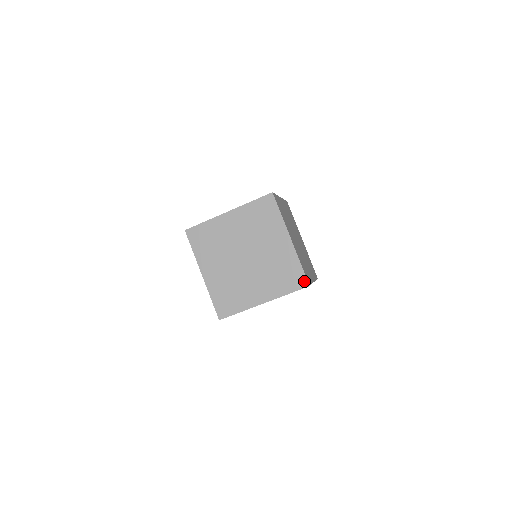
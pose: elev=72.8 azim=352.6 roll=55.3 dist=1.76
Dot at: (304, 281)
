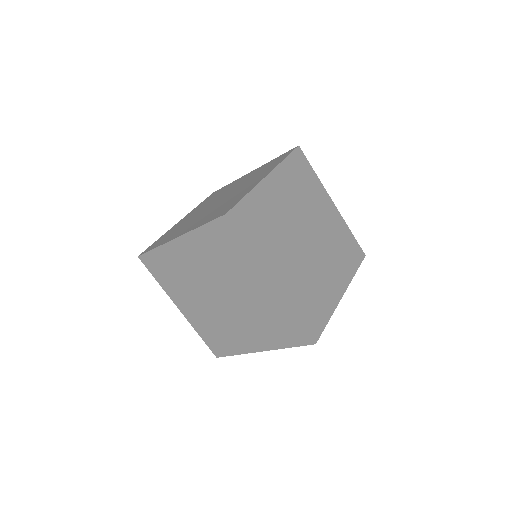
Dot at: (228, 210)
